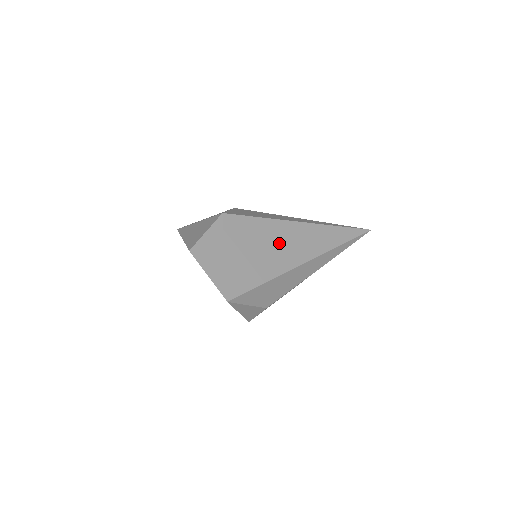
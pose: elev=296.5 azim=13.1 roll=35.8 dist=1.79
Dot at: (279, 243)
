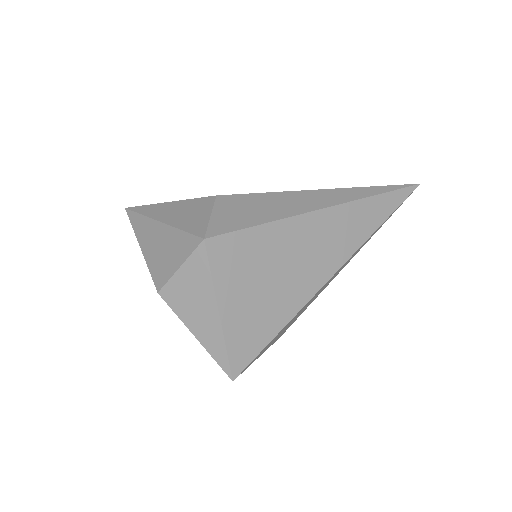
Dot at: (296, 257)
